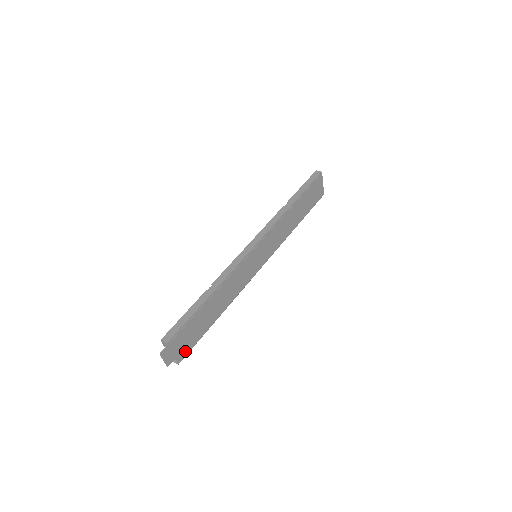
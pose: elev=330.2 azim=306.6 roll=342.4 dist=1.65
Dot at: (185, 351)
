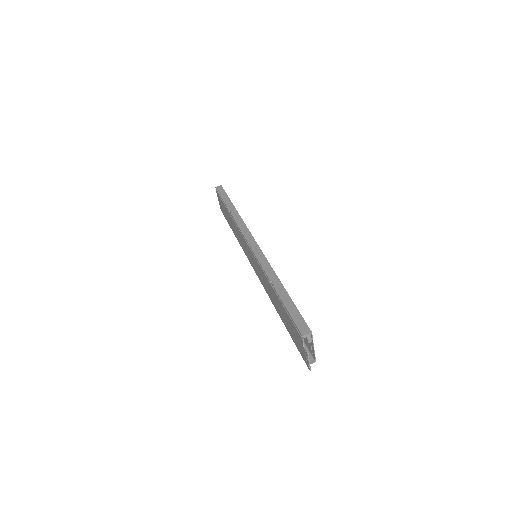
Dot at: (309, 346)
